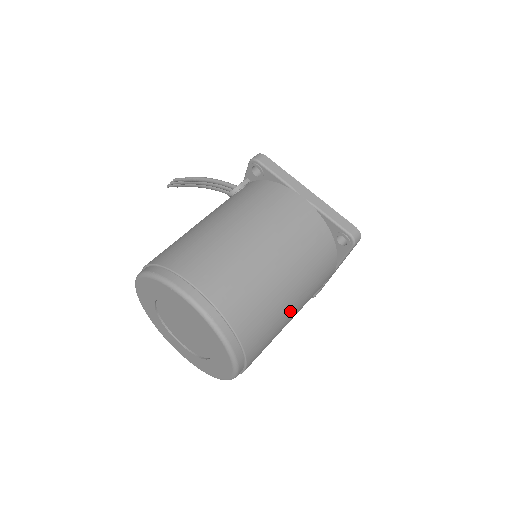
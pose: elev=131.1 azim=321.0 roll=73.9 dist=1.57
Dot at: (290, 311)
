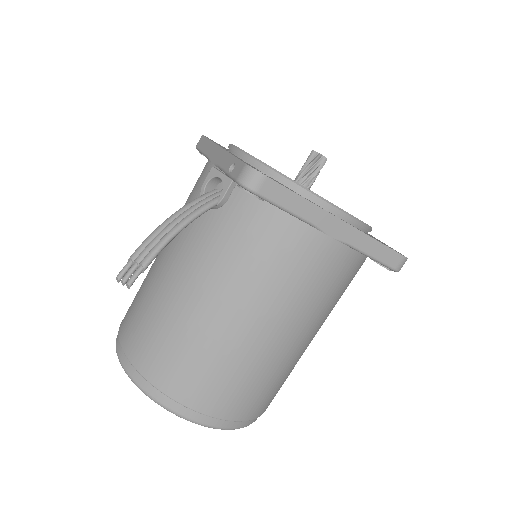
Dot at: occluded
